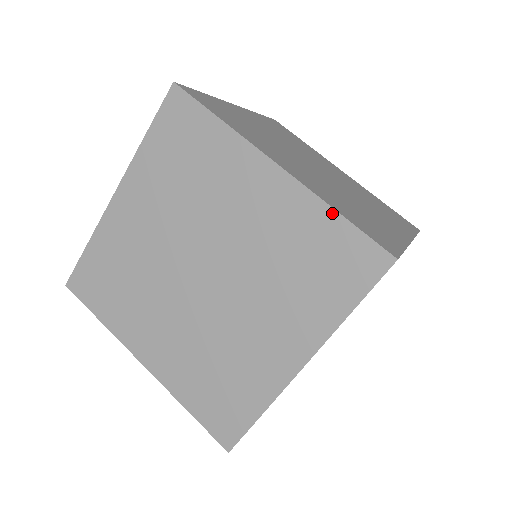
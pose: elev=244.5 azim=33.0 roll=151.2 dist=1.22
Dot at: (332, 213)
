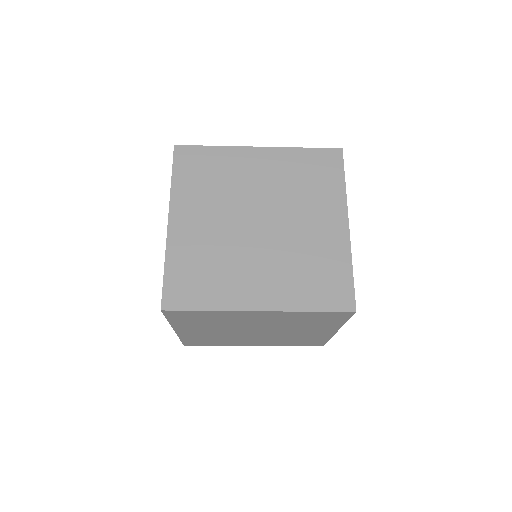
Dot at: (327, 340)
